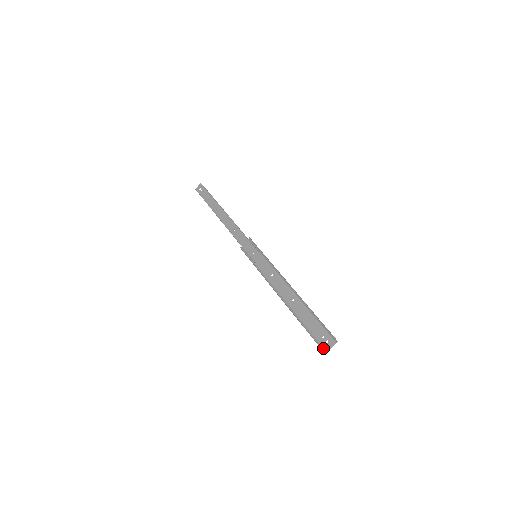
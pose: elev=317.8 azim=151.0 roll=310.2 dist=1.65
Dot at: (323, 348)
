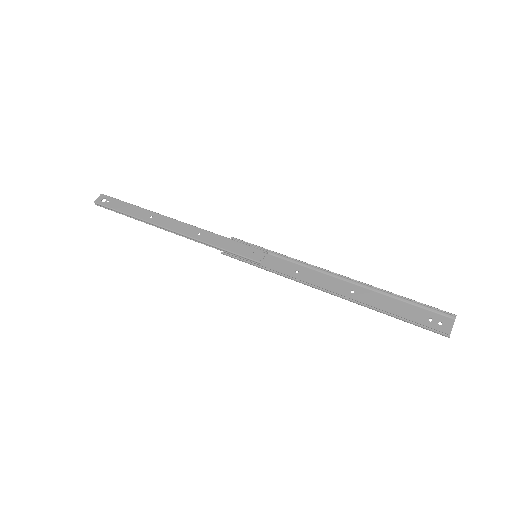
Dot at: (441, 333)
